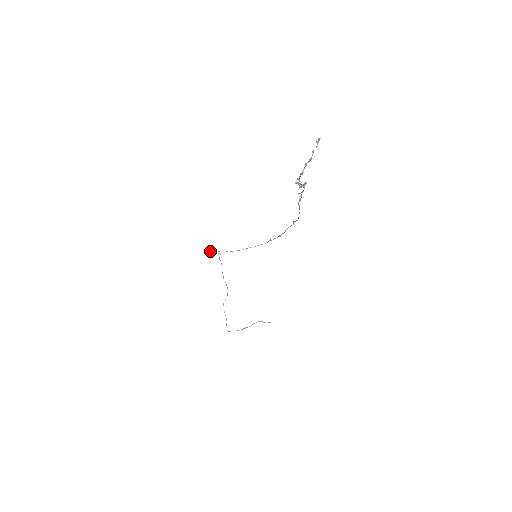
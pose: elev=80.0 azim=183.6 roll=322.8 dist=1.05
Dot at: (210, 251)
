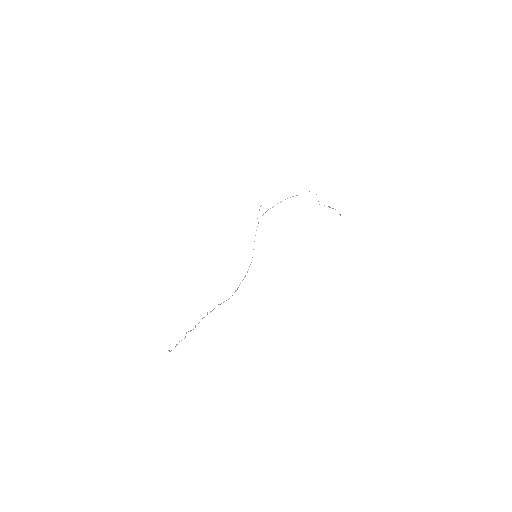
Dot at: occluded
